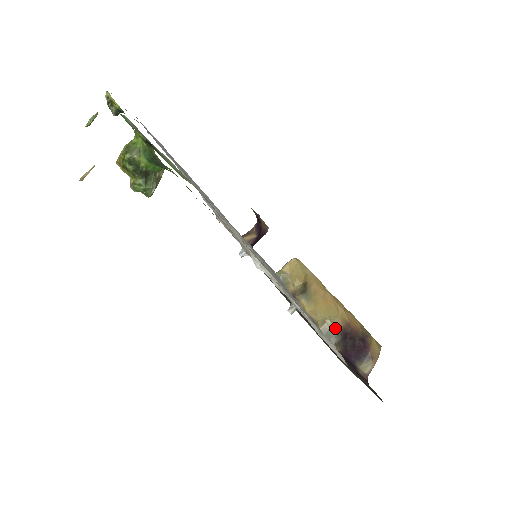
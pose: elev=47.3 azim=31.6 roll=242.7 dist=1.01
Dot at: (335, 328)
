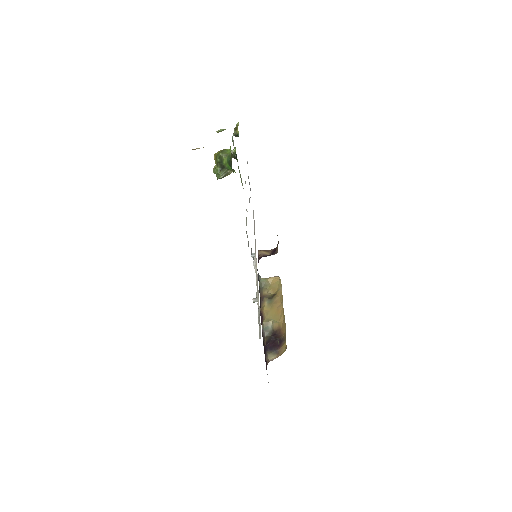
Dot at: (272, 328)
